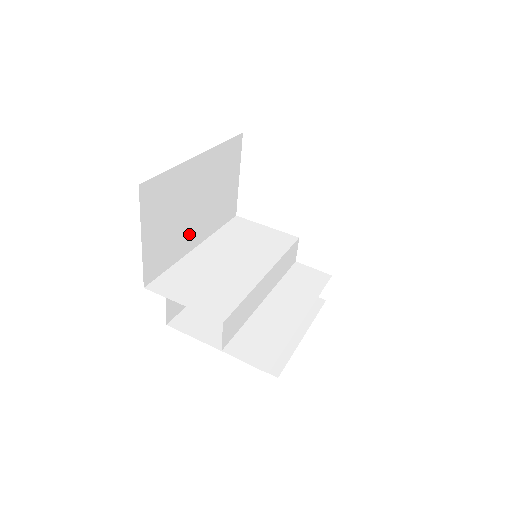
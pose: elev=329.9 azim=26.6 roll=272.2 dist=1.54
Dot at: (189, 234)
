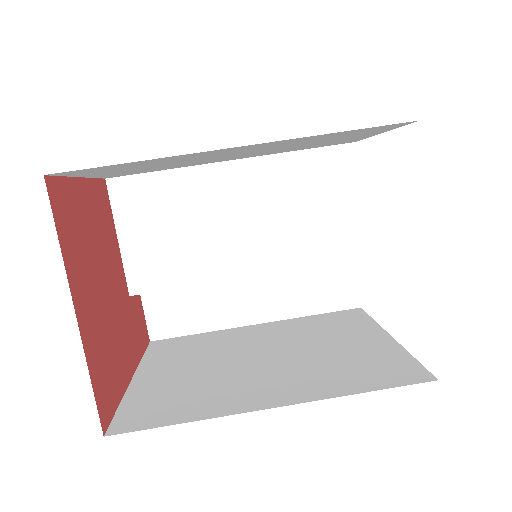
Dot at: occluded
